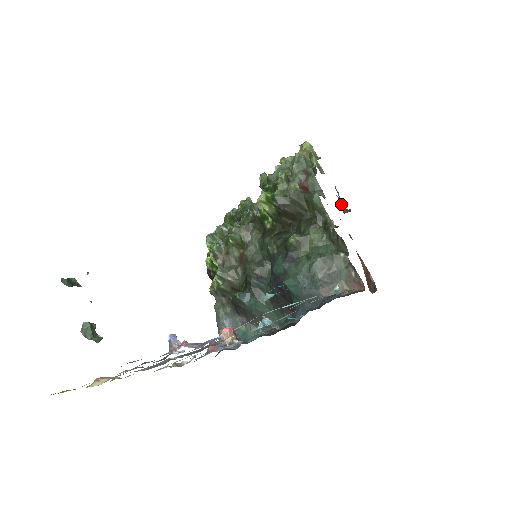
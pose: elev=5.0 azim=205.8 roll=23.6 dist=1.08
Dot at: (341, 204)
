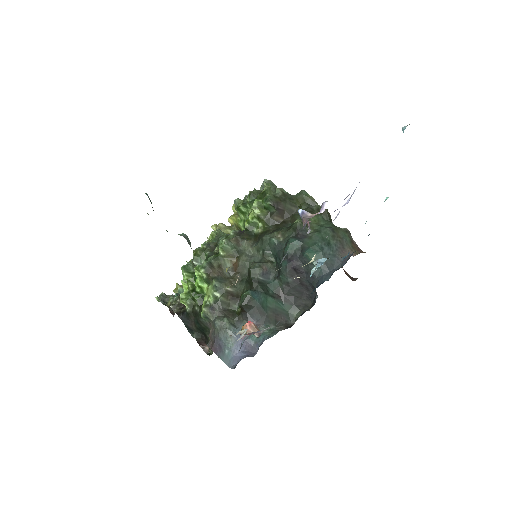
Dot at: occluded
